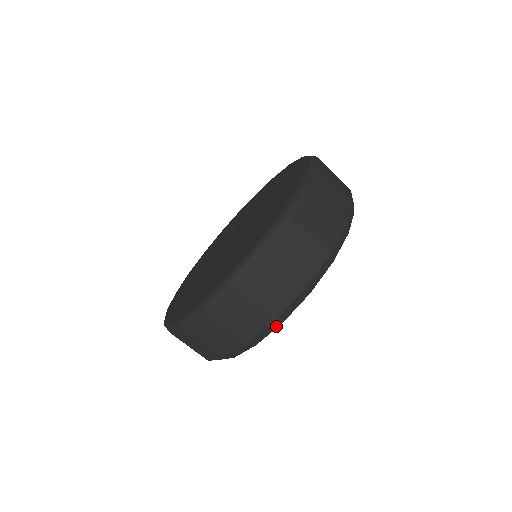
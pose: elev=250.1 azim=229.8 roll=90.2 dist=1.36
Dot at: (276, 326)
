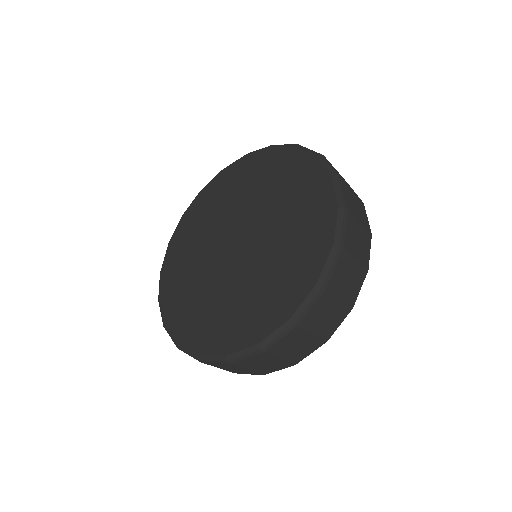
Dot at: occluded
